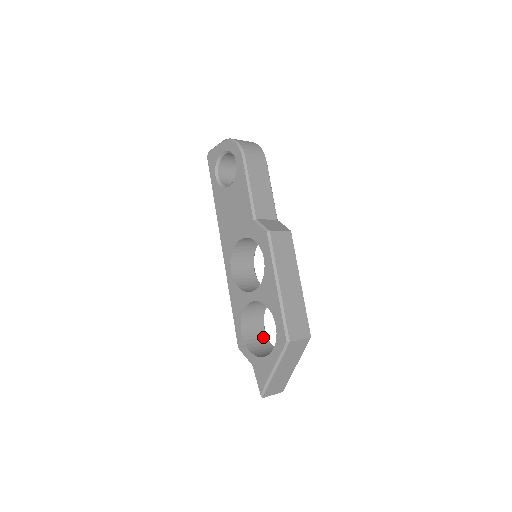
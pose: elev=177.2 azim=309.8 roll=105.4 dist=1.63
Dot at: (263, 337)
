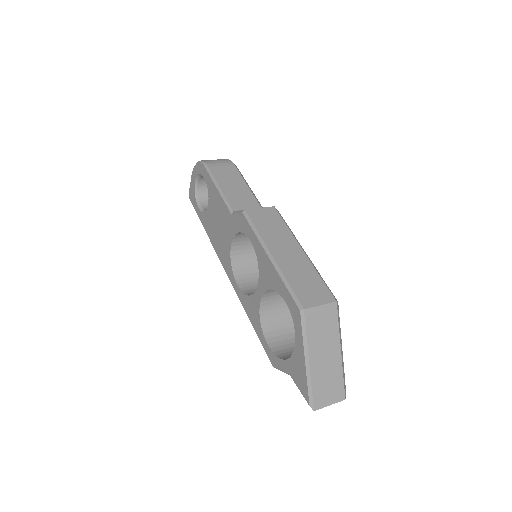
Dot at: occluded
